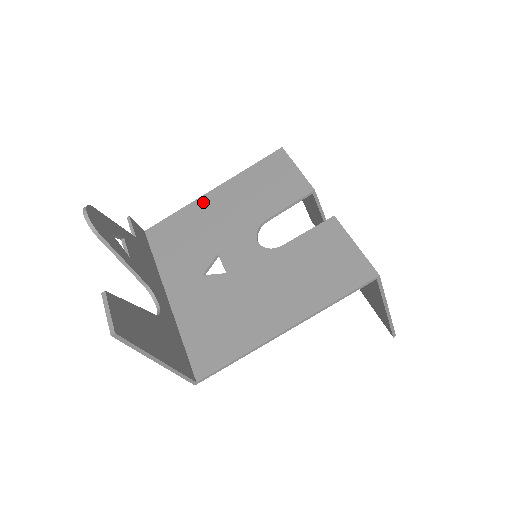
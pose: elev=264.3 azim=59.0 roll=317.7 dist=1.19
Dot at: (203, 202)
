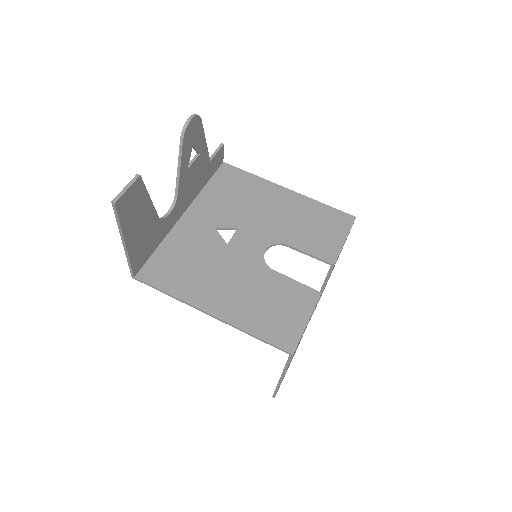
Dot at: (273, 188)
